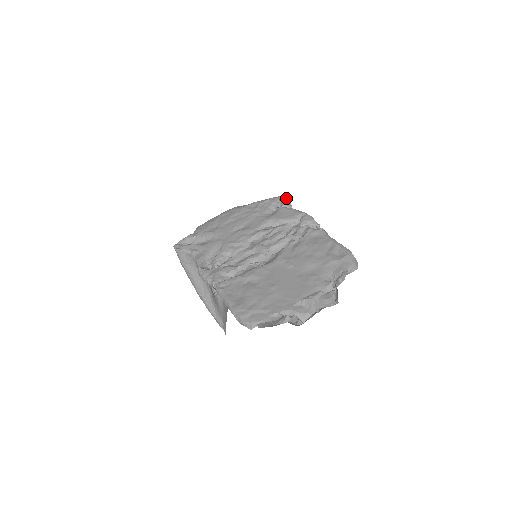
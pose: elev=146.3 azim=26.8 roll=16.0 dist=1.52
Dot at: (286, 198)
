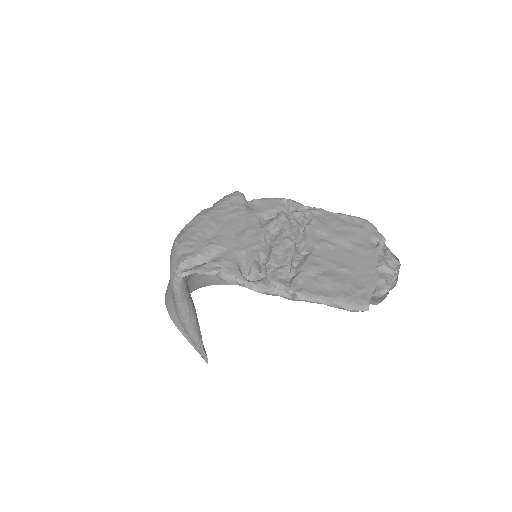
Dot at: occluded
